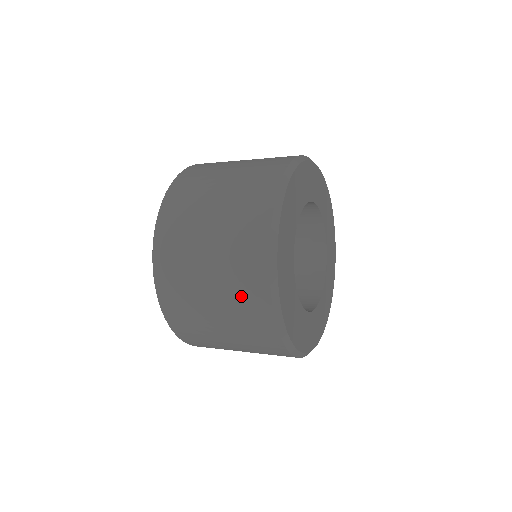
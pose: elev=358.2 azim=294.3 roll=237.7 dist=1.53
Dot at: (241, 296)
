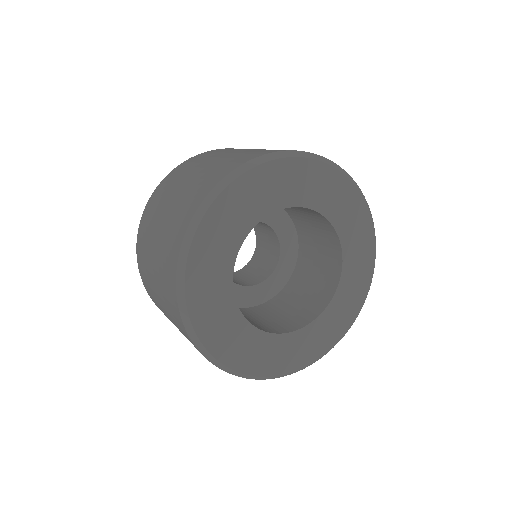
Dot at: occluded
